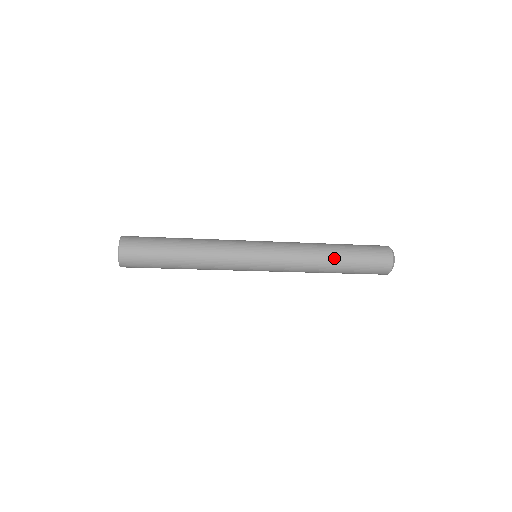
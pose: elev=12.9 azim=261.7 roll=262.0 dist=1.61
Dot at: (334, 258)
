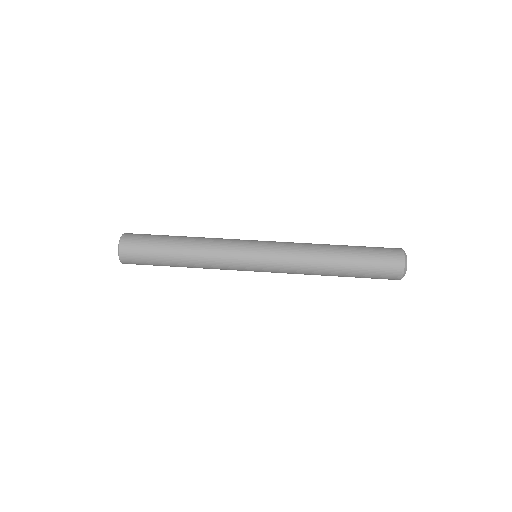
Dot at: (336, 272)
